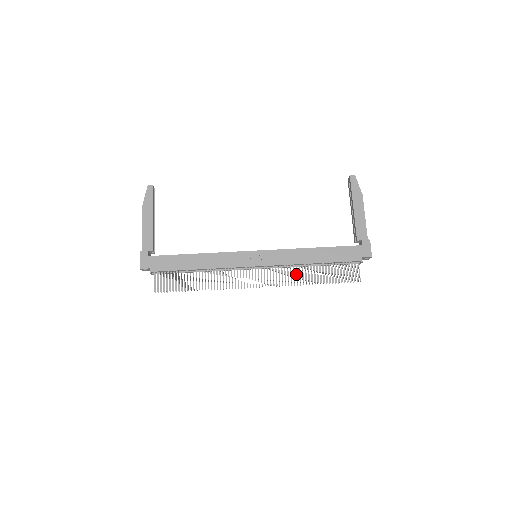
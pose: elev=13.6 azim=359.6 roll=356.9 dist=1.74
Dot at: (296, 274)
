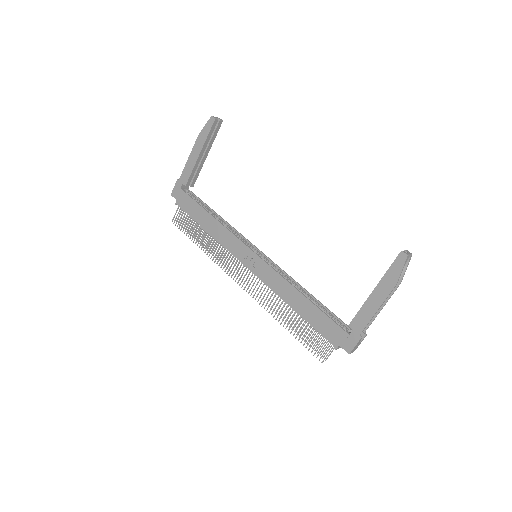
Dot at: (278, 301)
